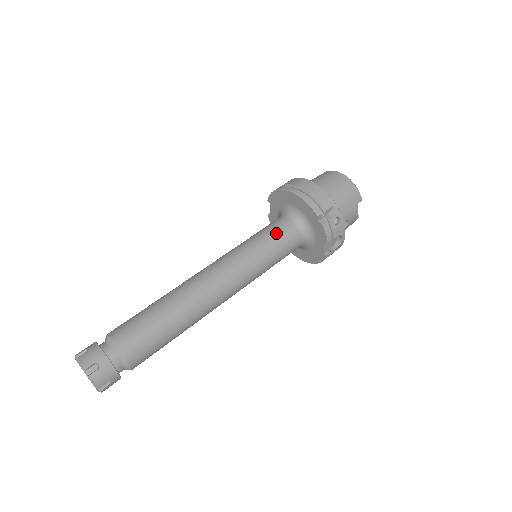
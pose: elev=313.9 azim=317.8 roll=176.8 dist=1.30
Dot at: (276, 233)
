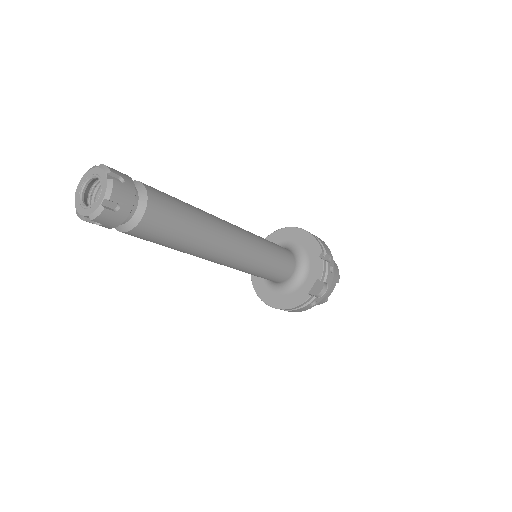
Dot at: (281, 247)
